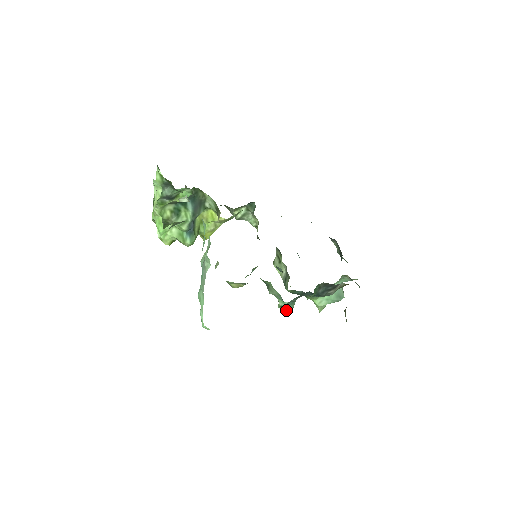
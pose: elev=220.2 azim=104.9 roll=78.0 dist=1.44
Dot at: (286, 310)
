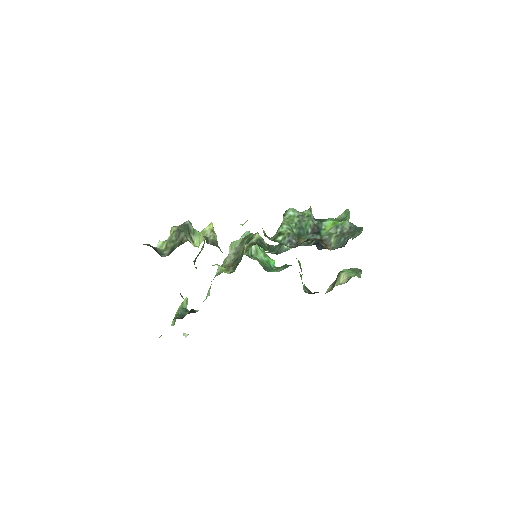
Dot at: occluded
